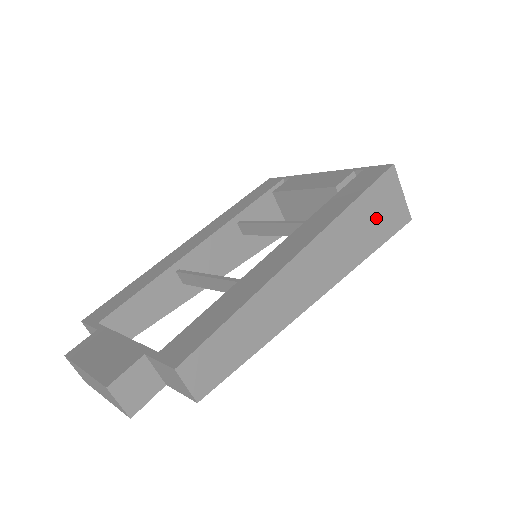
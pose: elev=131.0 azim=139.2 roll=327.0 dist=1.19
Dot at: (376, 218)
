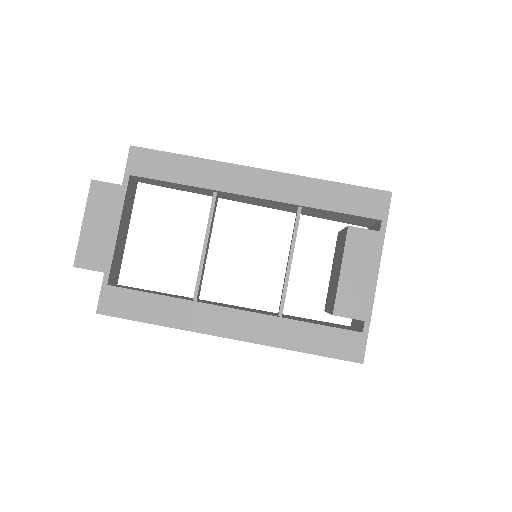
Dot at: occluded
